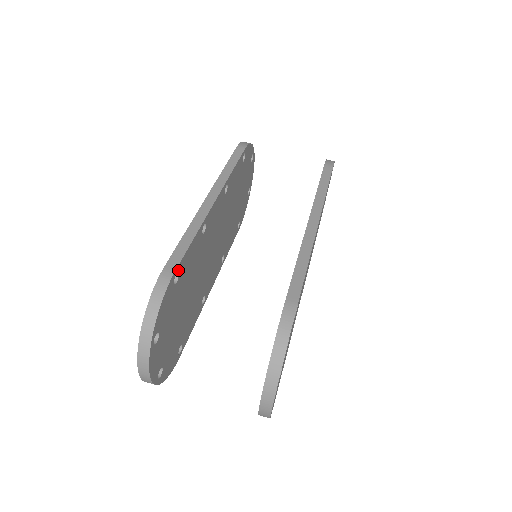
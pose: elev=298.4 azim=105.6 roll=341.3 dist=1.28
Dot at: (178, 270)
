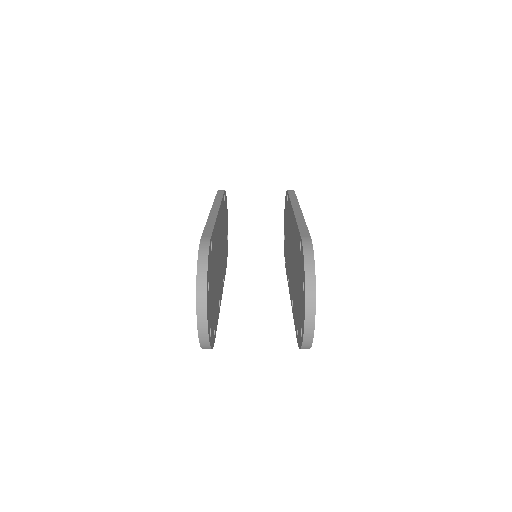
Dot at: (211, 240)
